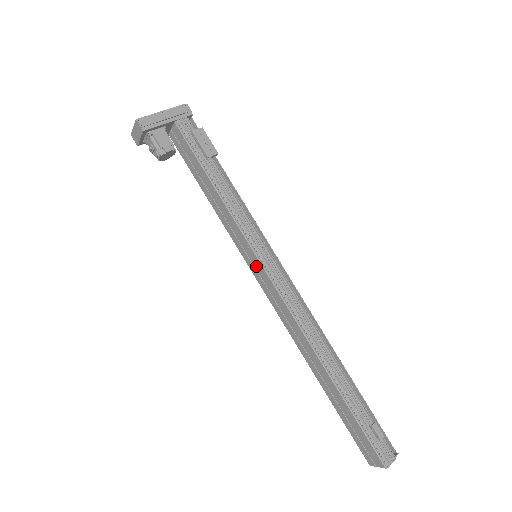
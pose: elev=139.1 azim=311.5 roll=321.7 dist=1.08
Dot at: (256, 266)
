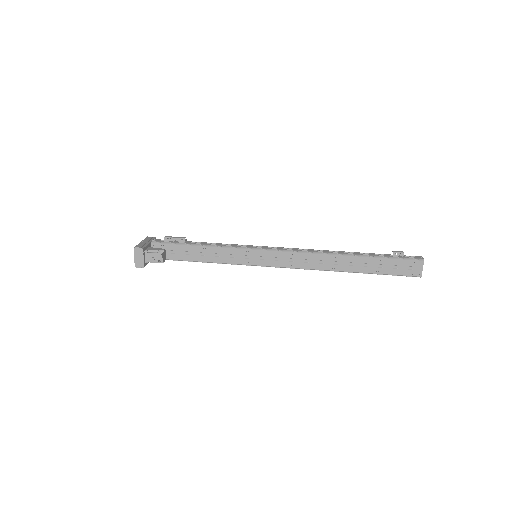
Dot at: (262, 257)
